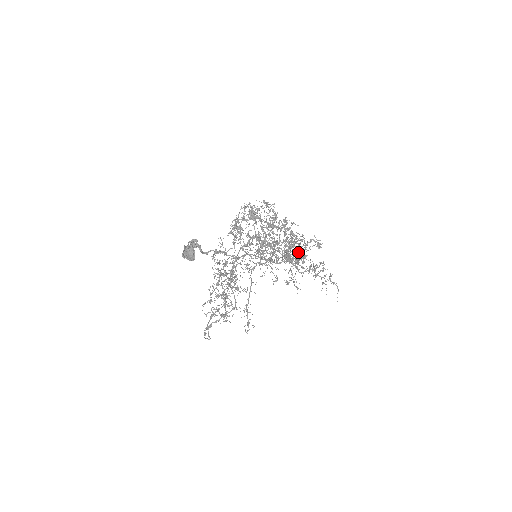
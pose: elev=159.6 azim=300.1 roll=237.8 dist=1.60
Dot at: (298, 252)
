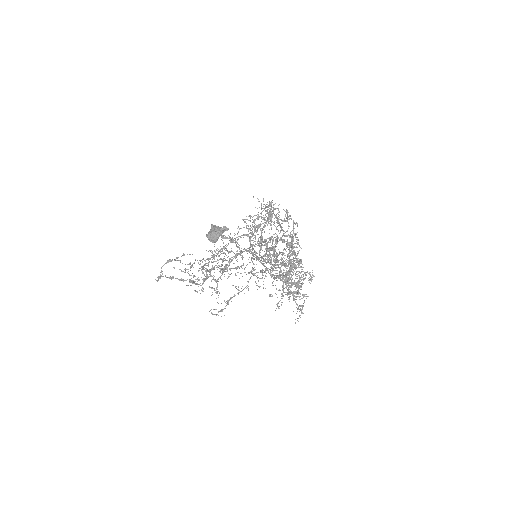
Dot at: occluded
